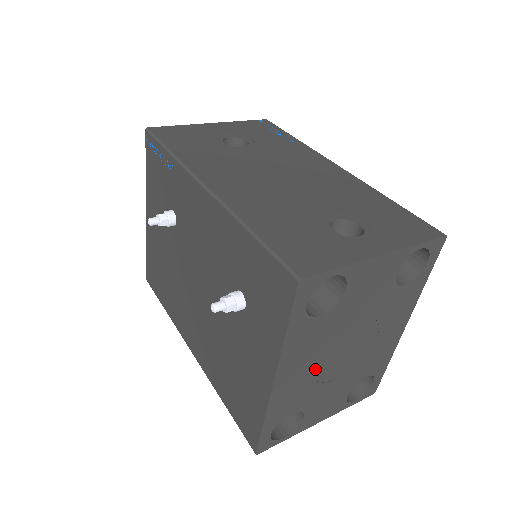
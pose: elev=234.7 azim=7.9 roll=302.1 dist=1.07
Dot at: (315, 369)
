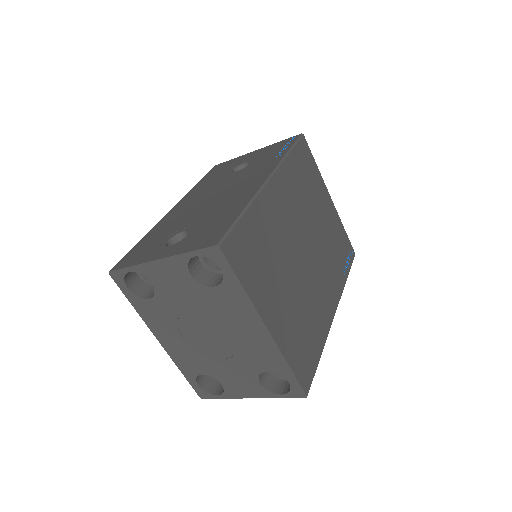
Dot at: (189, 342)
